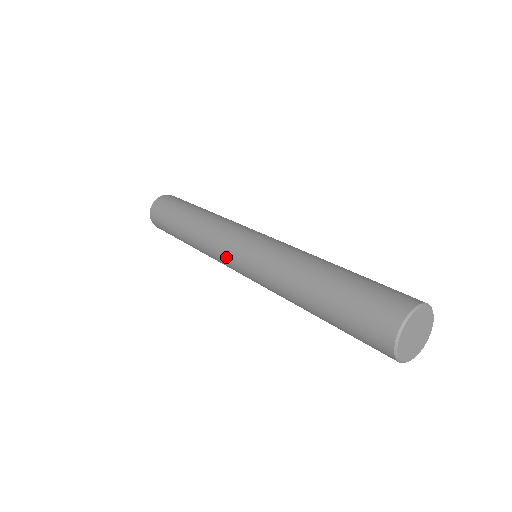
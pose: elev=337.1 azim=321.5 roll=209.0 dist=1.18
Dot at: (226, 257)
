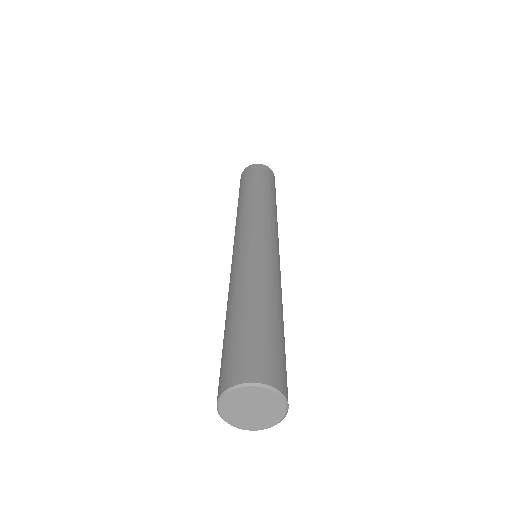
Dot at: (236, 236)
